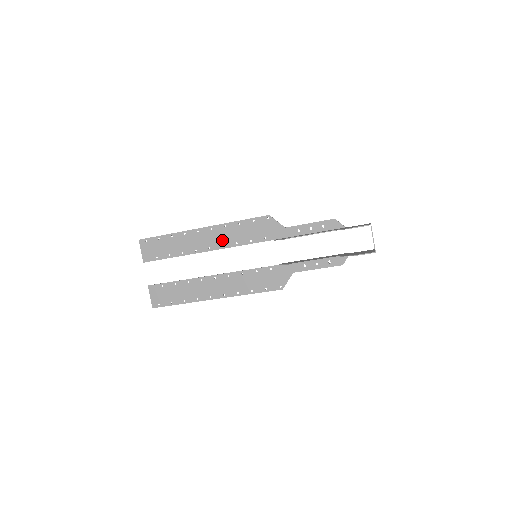
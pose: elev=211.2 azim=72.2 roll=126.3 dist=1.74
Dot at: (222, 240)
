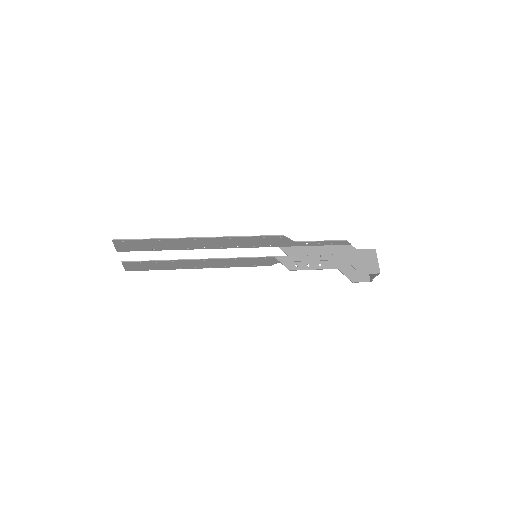
Dot at: (222, 245)
